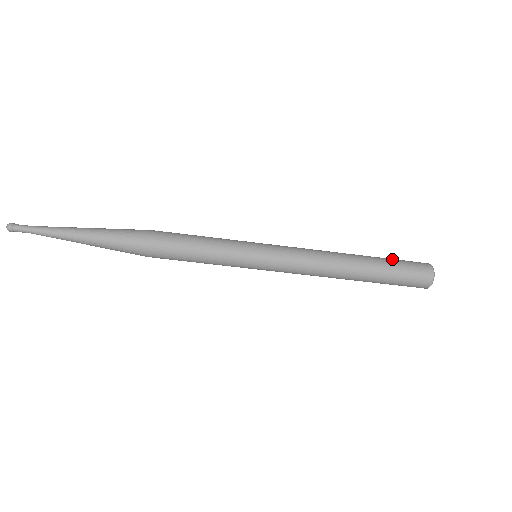
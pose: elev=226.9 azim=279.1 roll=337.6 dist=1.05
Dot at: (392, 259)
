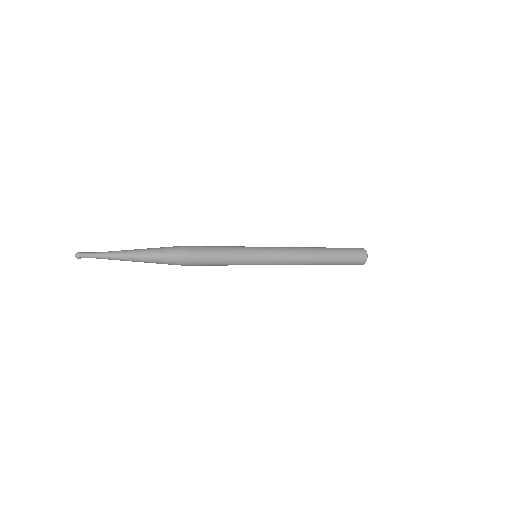
Dot at: (344, 260)
